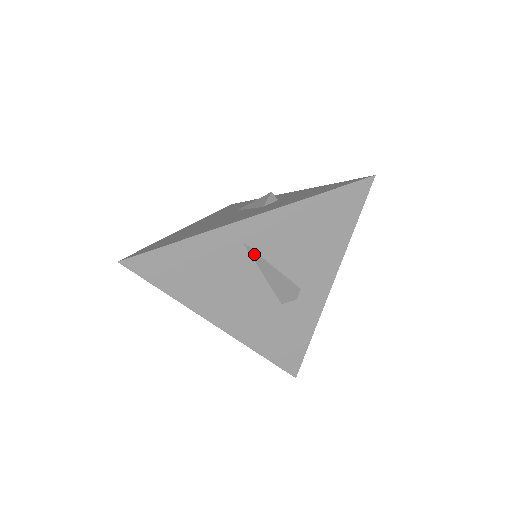
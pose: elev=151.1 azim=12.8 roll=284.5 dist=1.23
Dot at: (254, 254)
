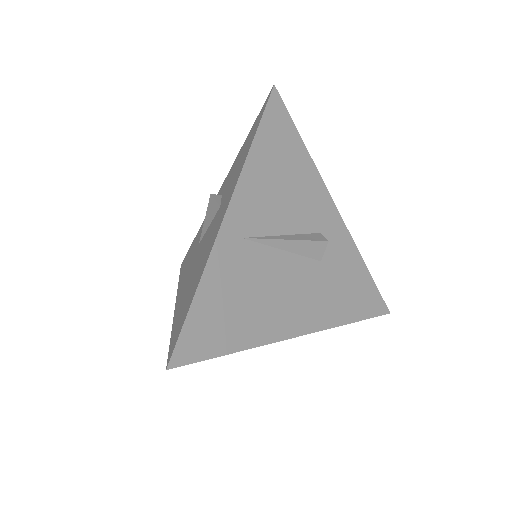
Dot at: (261, 239)
